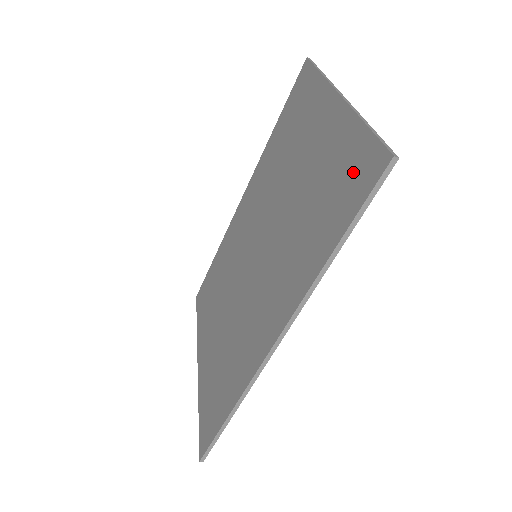
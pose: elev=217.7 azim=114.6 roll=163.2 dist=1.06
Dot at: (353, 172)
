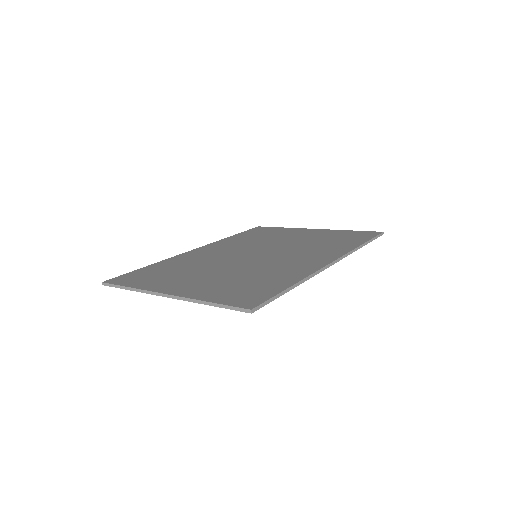
Dot at: (357, 235)
